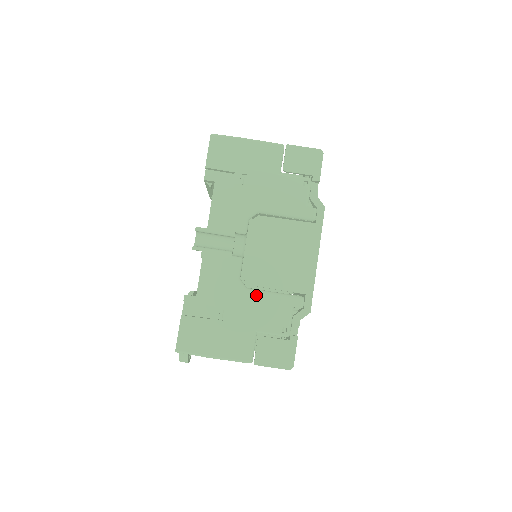
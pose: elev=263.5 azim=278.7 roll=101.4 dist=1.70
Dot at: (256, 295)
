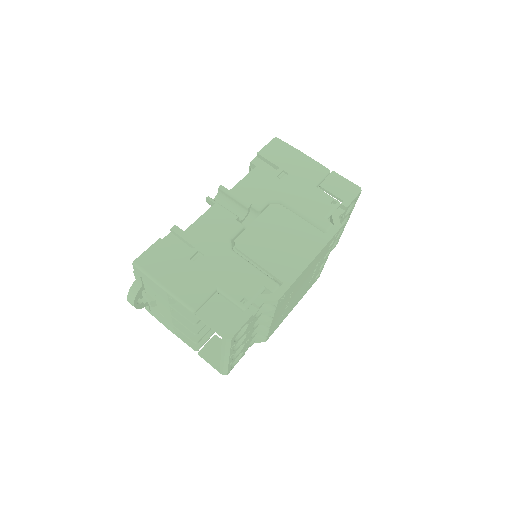
Dot at: (237, 258)
